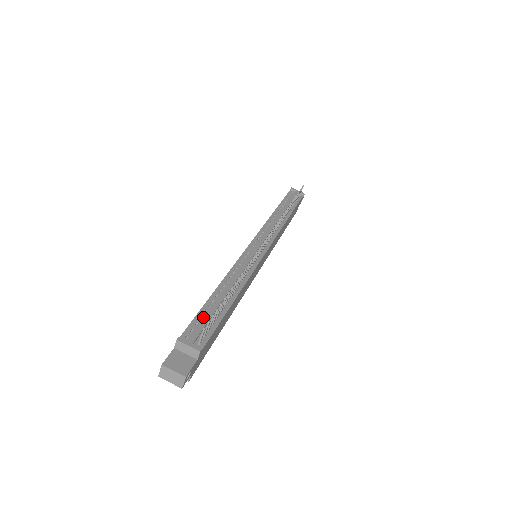
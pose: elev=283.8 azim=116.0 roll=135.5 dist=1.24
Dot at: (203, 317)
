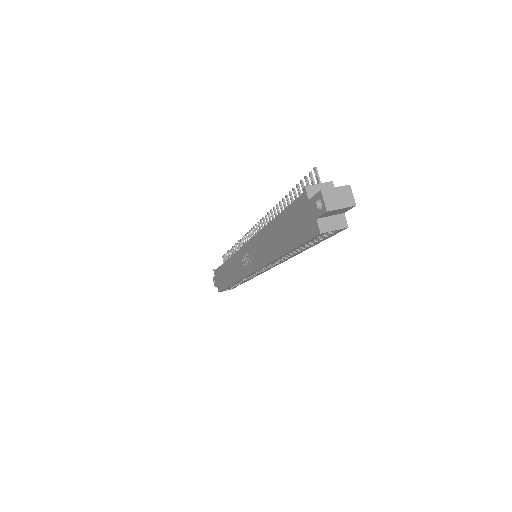
Dot at: occluded
